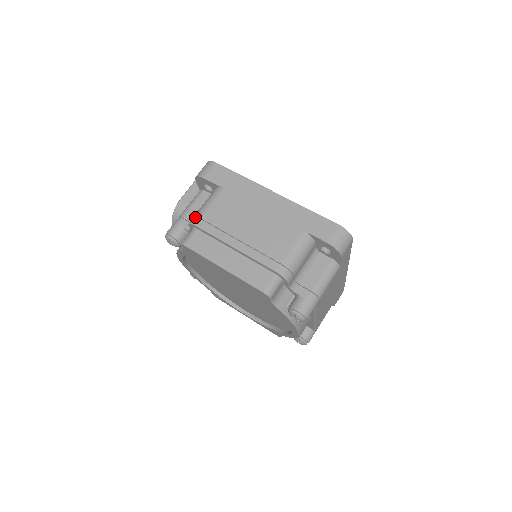
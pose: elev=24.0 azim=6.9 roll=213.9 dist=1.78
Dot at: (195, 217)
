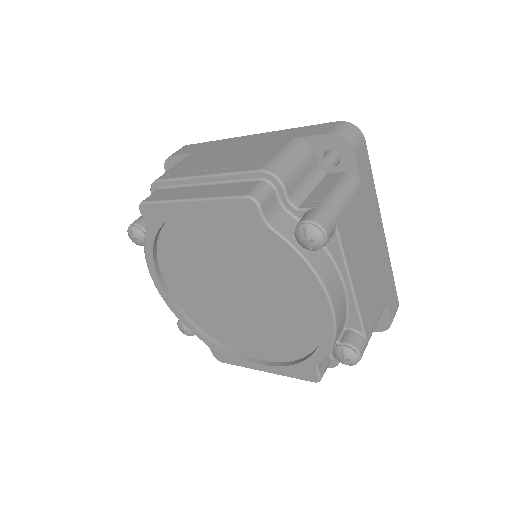
Dot at: occluded
